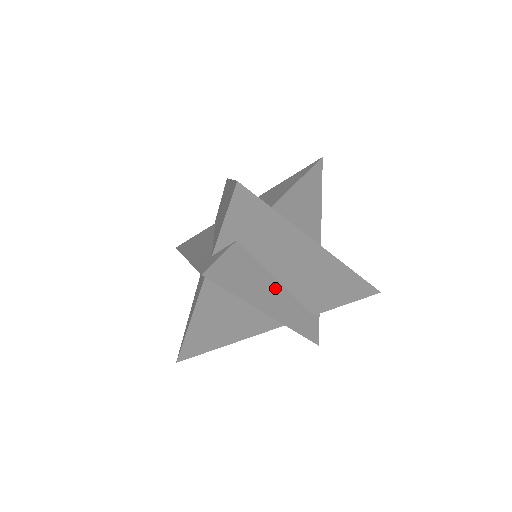
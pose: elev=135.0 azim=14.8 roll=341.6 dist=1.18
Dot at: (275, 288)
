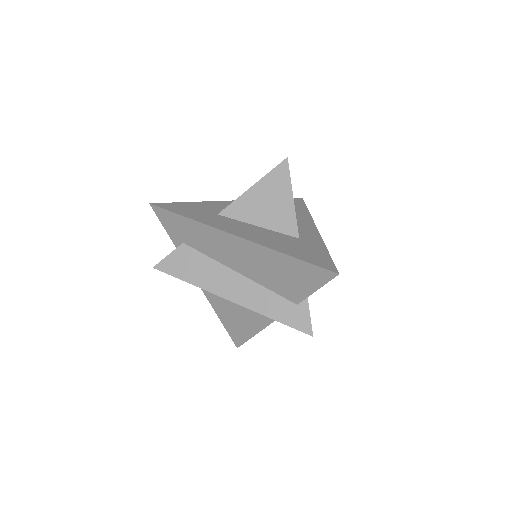
Dot at: (233, 277)
